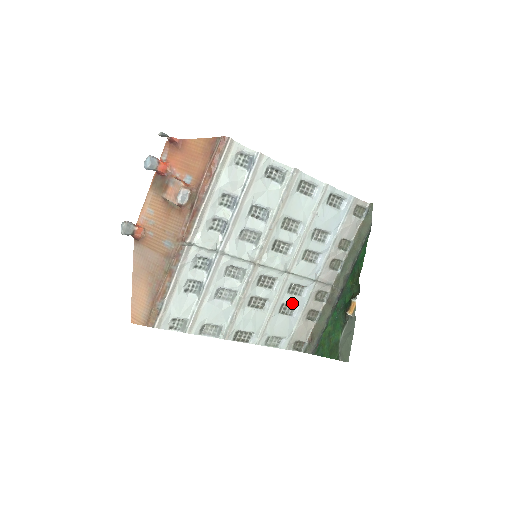
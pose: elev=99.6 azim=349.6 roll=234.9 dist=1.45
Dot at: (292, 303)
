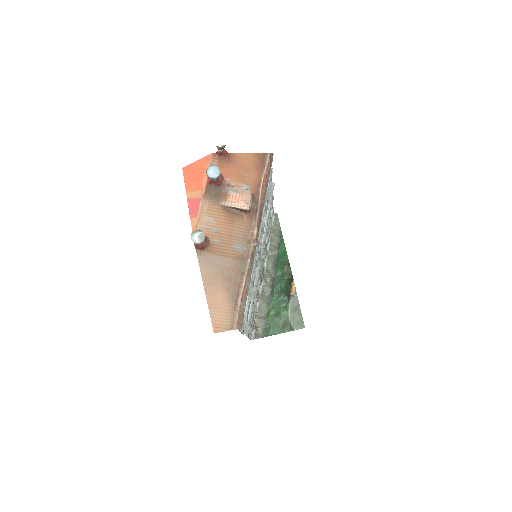
Dot at: occluded
